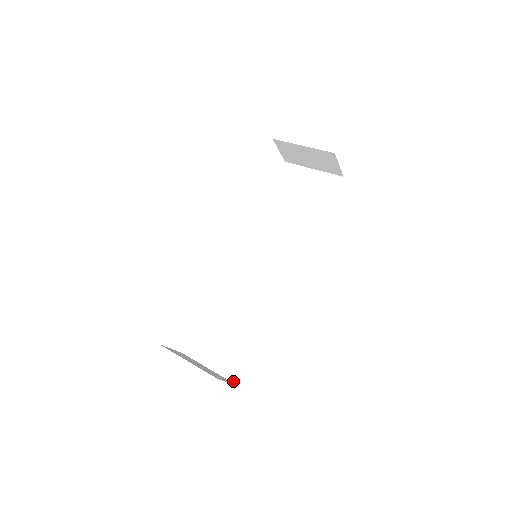
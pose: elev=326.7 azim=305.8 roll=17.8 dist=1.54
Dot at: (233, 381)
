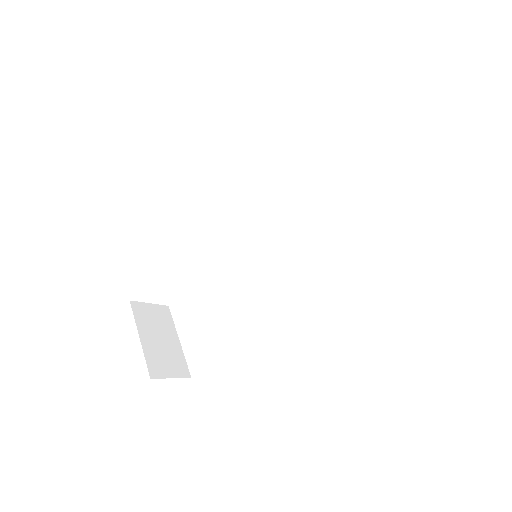
Dot at: (190, 370)
